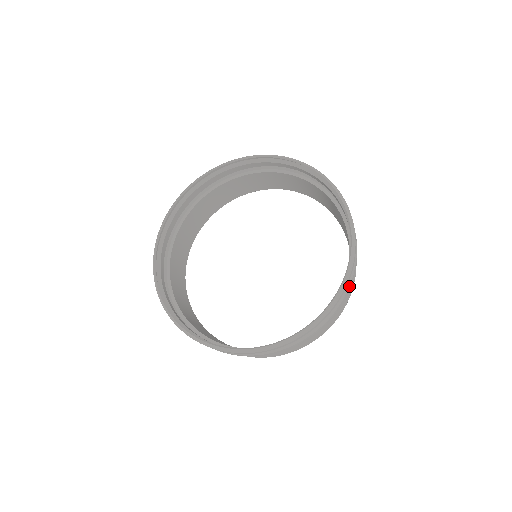
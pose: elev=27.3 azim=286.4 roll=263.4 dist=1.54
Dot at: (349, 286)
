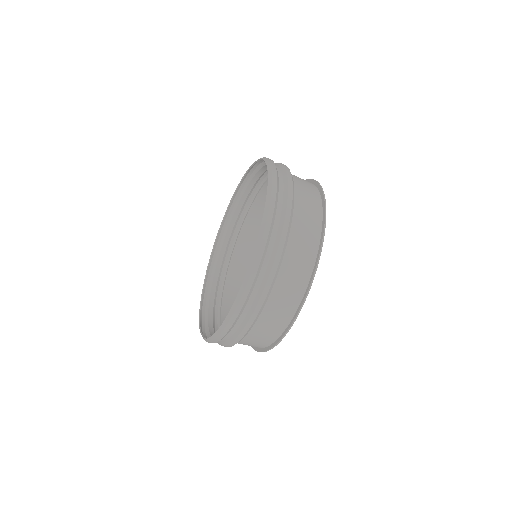
Dot at: (287, 196)
